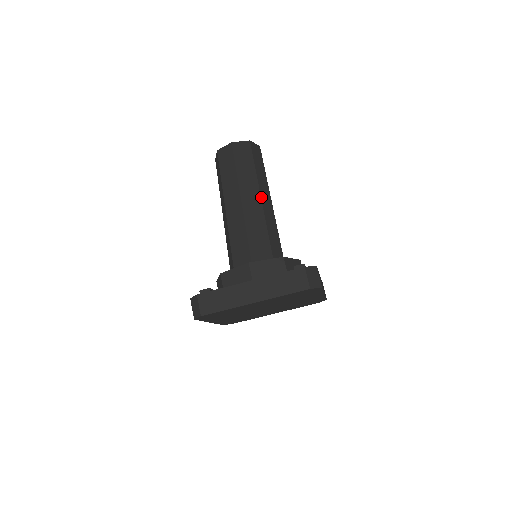
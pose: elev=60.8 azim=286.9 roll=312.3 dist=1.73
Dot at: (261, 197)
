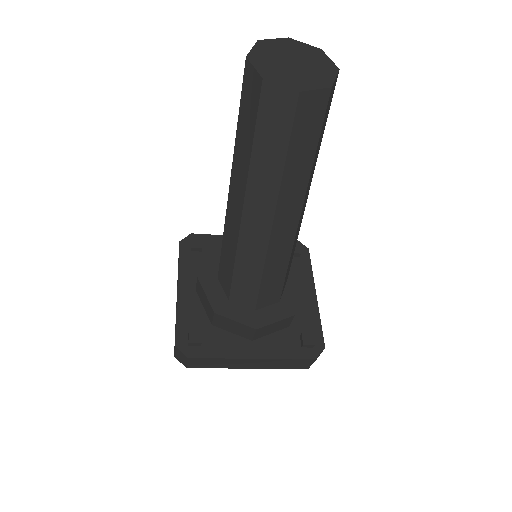
Dot at: (301, 213)
